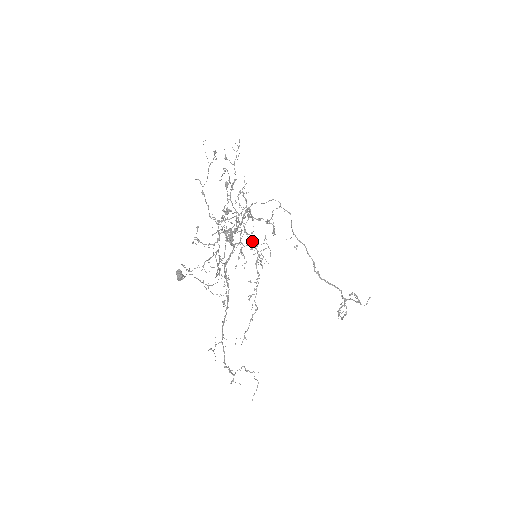
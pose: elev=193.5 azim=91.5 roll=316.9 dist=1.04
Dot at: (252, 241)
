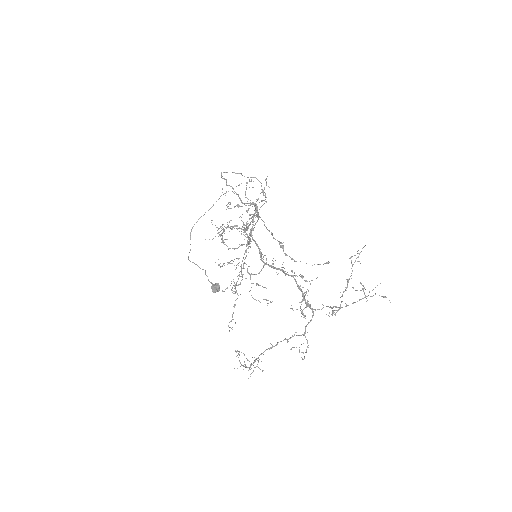
Dot at: occluded
